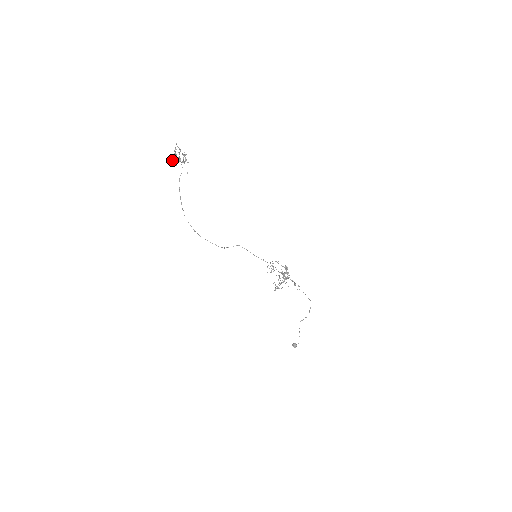
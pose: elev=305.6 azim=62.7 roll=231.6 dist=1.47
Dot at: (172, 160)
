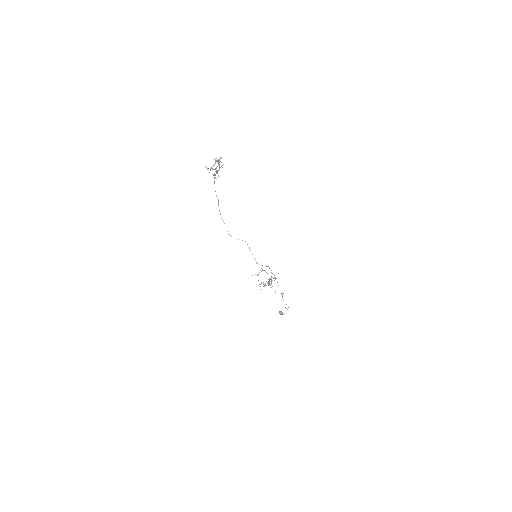
Dot at: occluded
